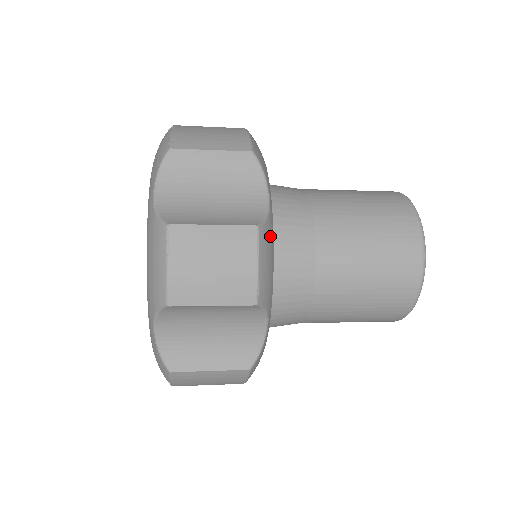
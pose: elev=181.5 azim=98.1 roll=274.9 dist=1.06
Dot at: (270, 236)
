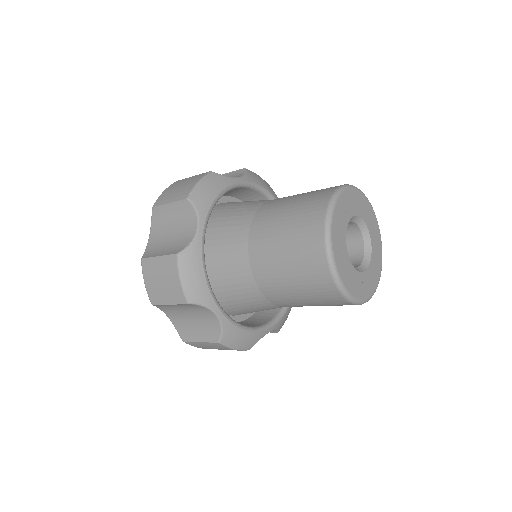
Dot at: (221, 182)
